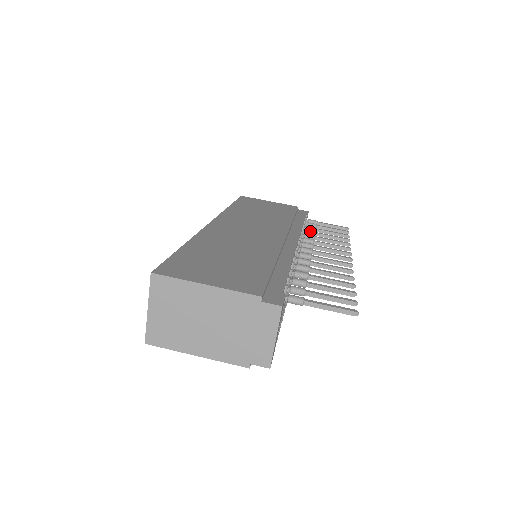
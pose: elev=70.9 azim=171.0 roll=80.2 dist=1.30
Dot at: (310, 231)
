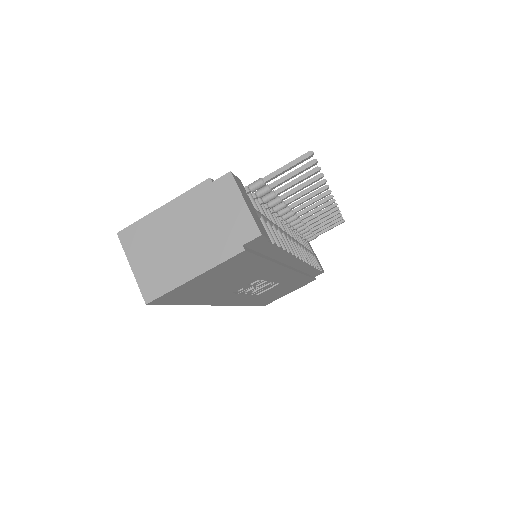
Dot at: occluded
